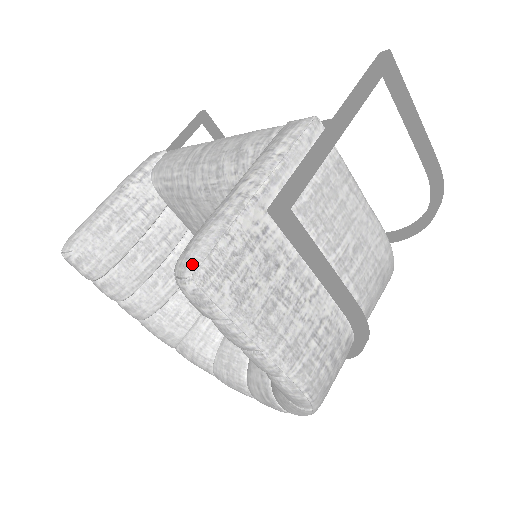
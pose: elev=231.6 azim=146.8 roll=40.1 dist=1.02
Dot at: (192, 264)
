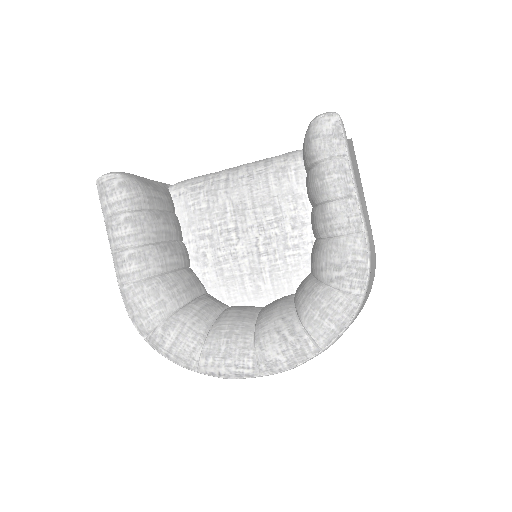
Dot at: (333, 112)
